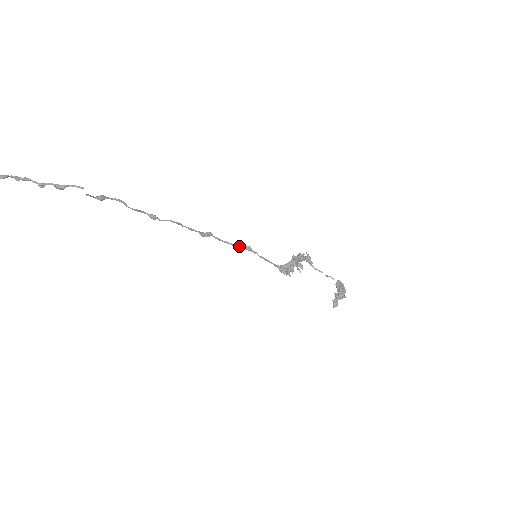
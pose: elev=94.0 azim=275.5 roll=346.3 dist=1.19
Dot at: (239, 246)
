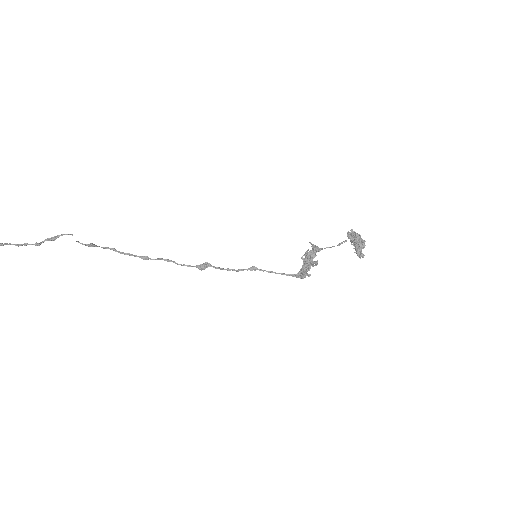
Dot at: (243, 270)
